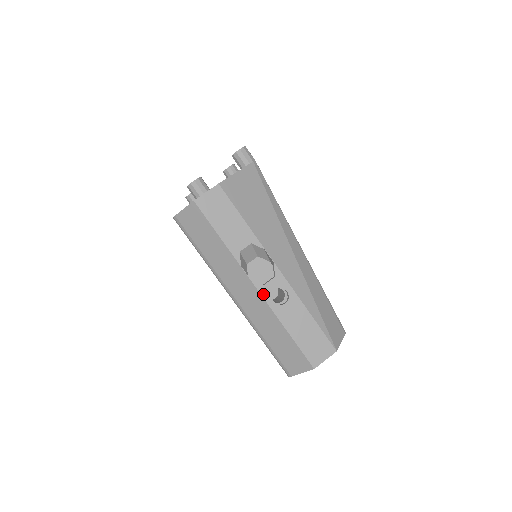
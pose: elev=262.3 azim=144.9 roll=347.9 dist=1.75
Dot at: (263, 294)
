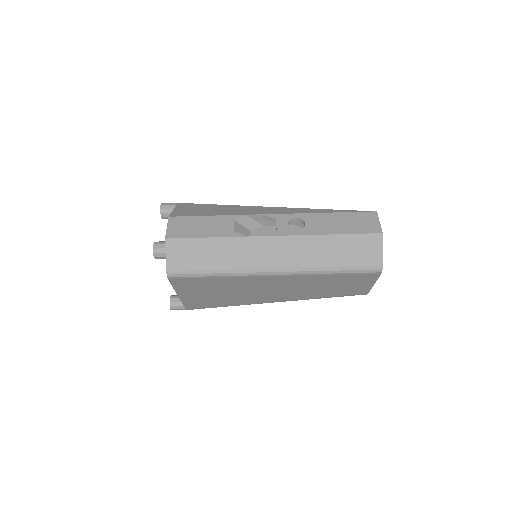
Dot at: (284, 234)
